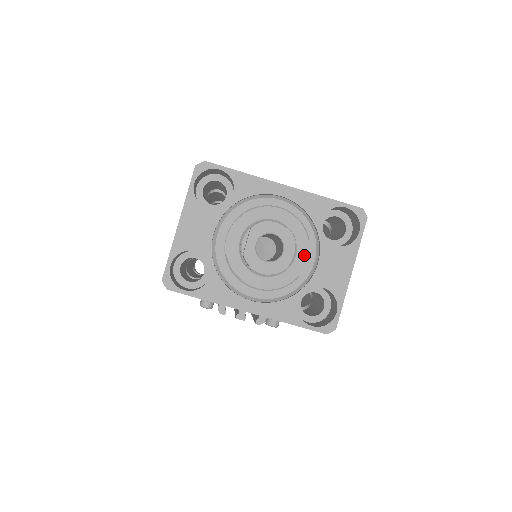
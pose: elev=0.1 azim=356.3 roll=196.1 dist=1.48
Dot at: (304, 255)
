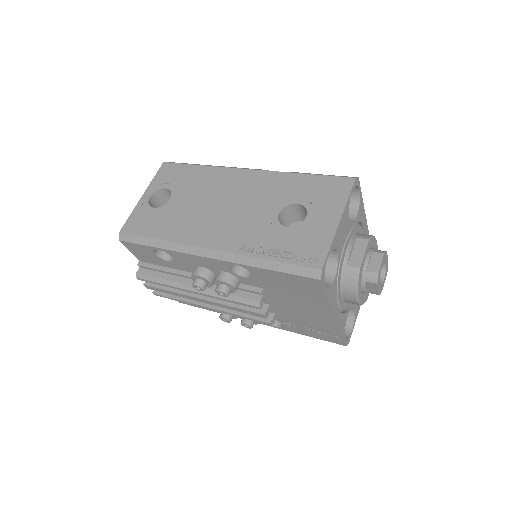
Dot at: occluded
